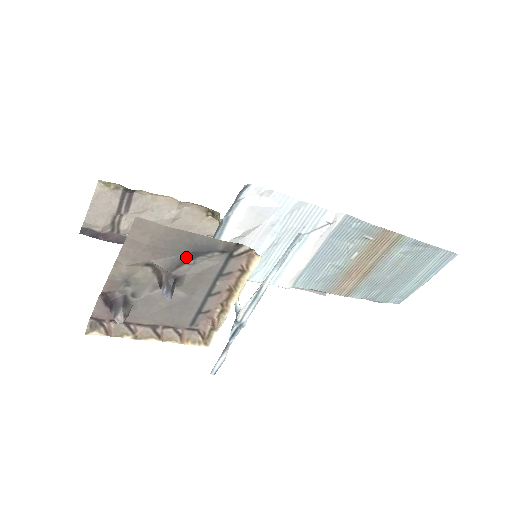
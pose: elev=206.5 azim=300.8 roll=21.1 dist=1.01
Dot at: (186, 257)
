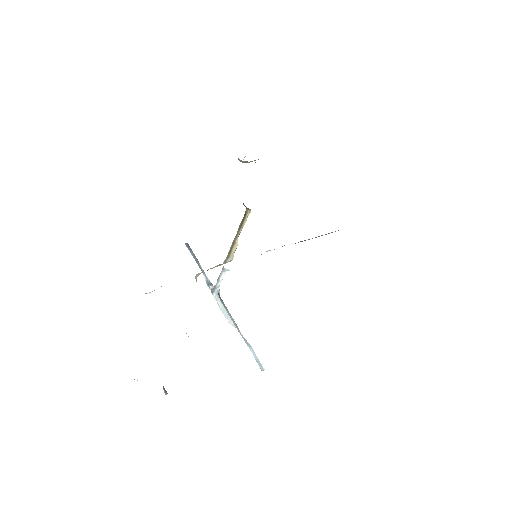
Dot at: occluded
